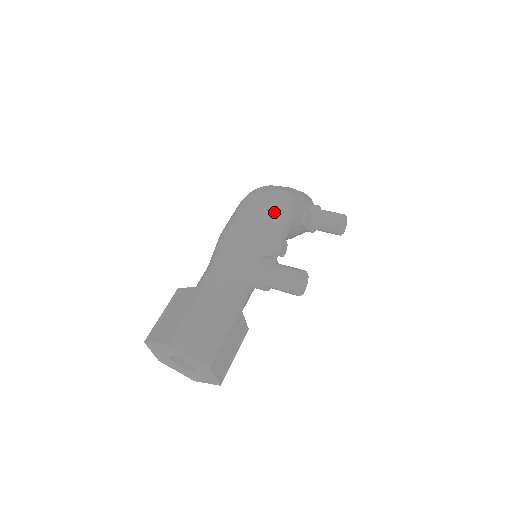
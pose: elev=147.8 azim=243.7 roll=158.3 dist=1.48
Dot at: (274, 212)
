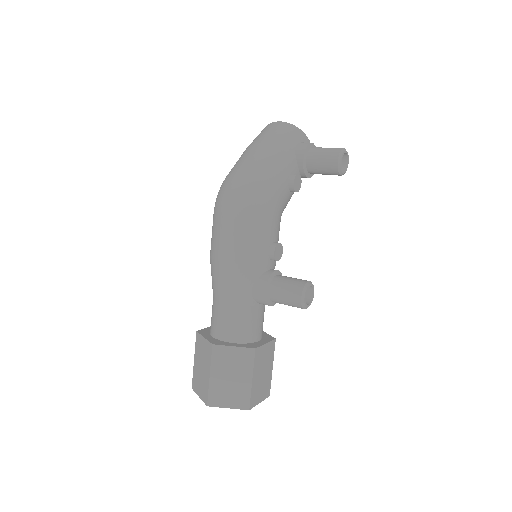
Dot at: (250, 224)
